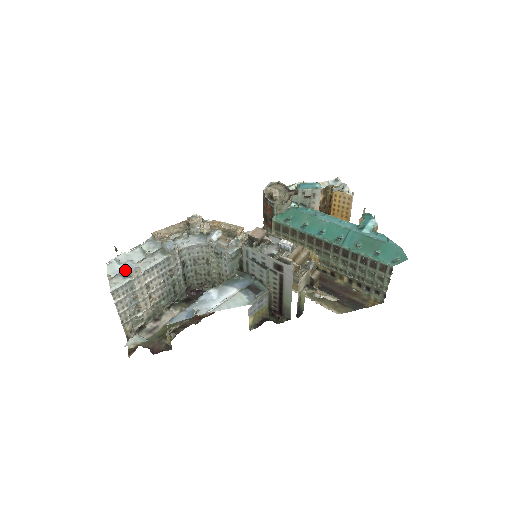
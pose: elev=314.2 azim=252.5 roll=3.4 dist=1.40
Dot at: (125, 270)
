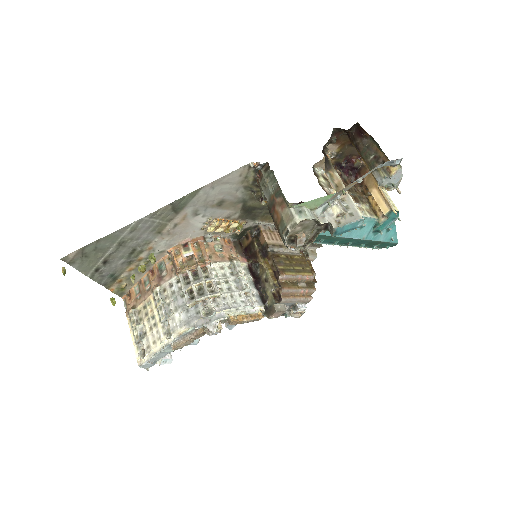
Dot at: (158, 361)
